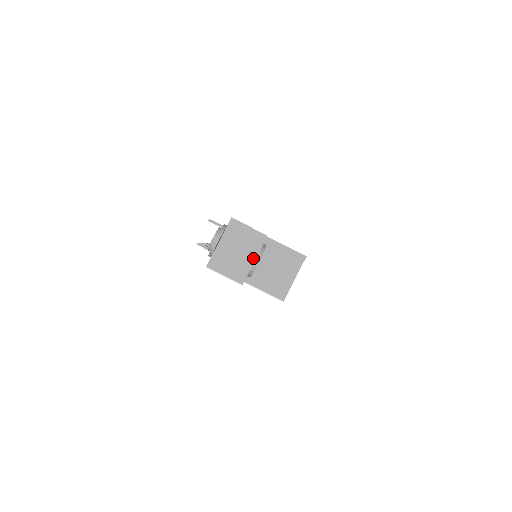
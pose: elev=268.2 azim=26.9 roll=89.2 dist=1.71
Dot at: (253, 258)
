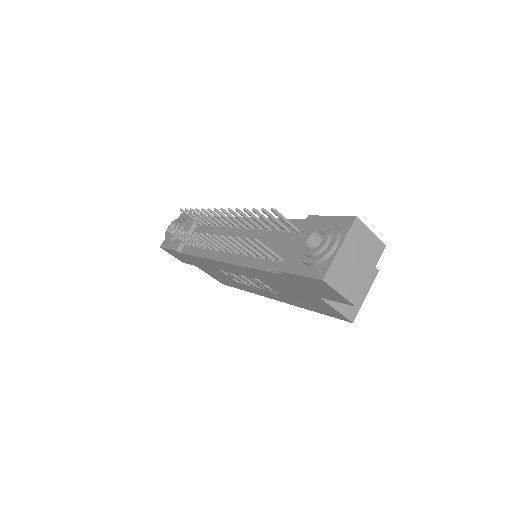
Dot at: (370, 272)
